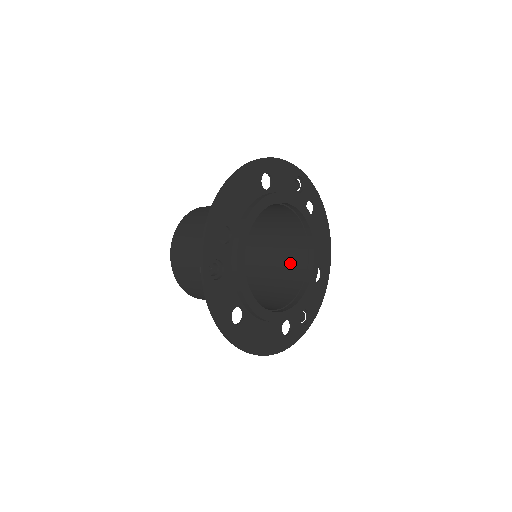
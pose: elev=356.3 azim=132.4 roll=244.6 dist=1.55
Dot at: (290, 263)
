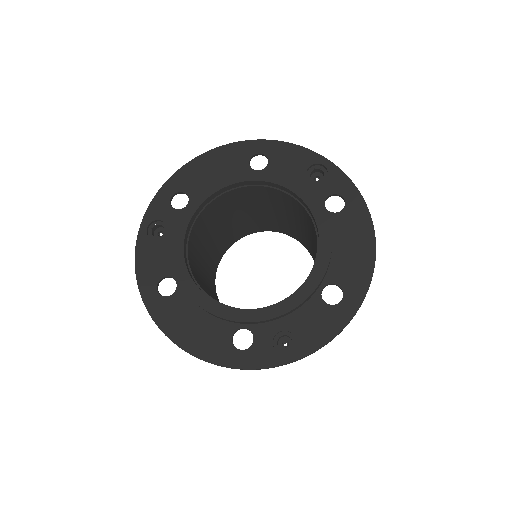
Dot at: occluded
